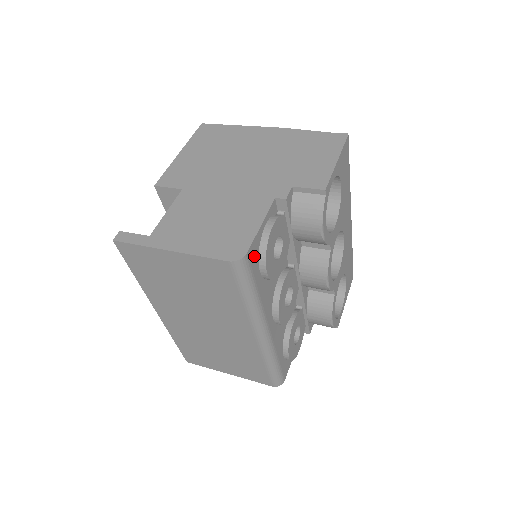
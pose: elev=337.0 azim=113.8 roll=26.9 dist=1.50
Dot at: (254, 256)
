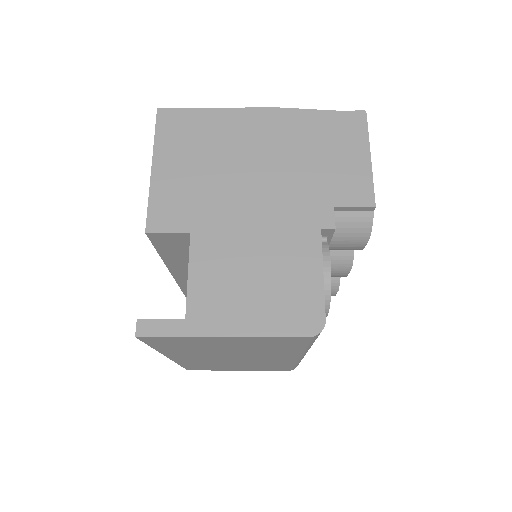
Dot at: occluded
